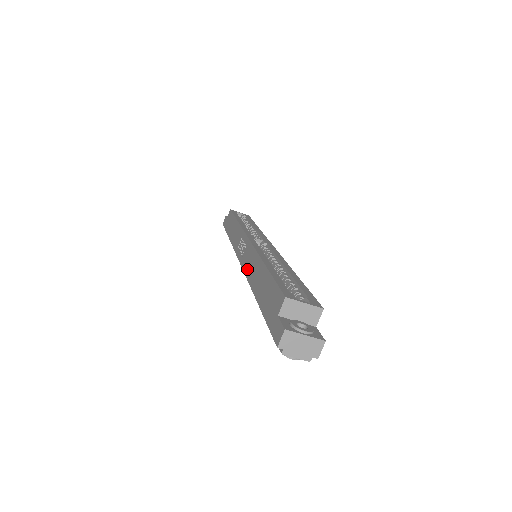
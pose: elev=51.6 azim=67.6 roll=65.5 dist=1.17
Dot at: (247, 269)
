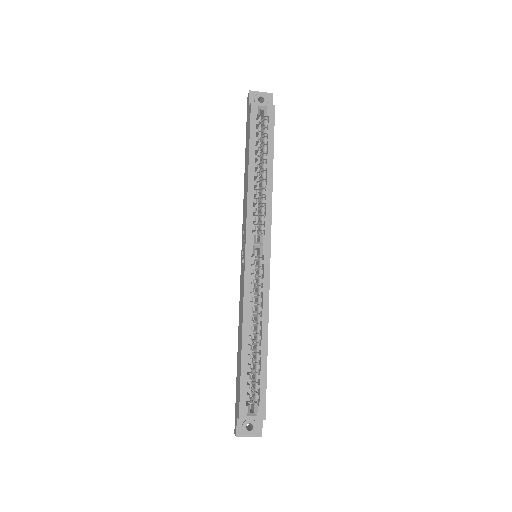
Dot at: (240, 299)
